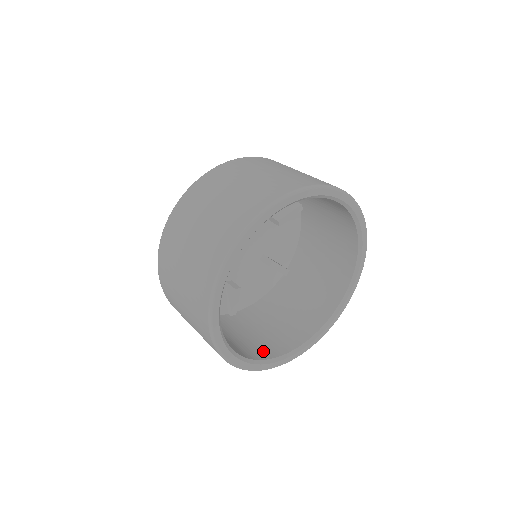
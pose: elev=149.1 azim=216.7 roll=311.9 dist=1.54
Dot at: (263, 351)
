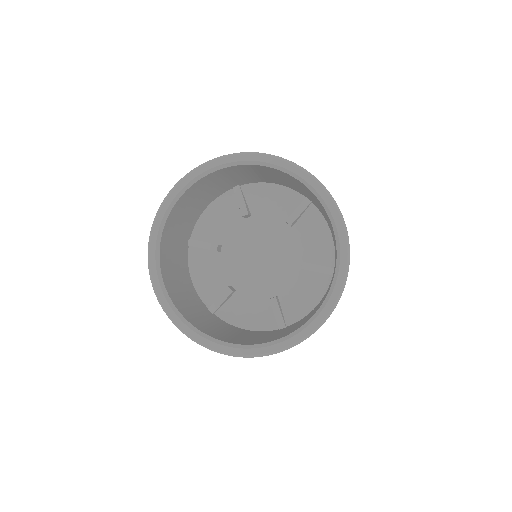
Dot at: (264, 341)
